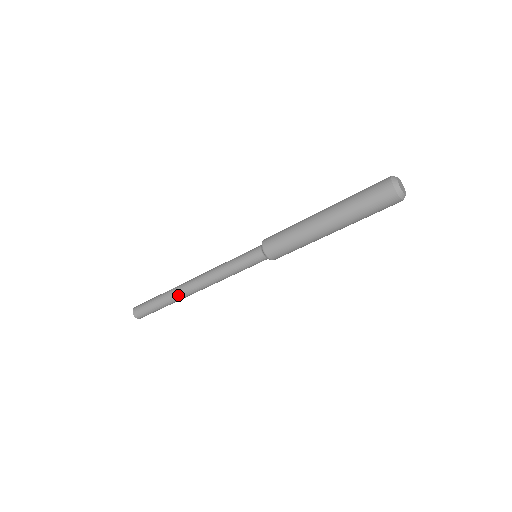
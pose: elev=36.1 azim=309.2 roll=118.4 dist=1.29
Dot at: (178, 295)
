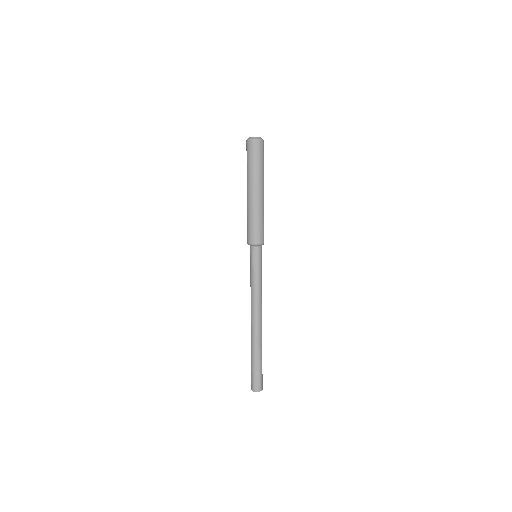
Dot at: (253, 337)
